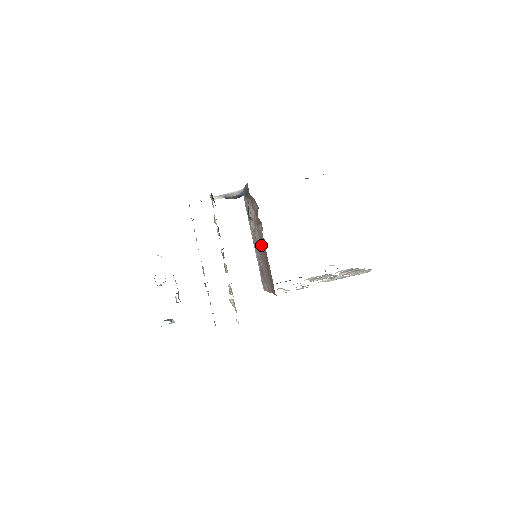
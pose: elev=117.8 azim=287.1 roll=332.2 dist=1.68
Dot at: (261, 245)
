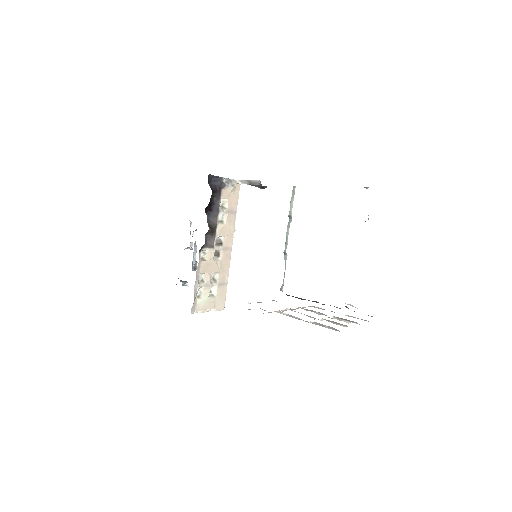
Dot at: occluded
